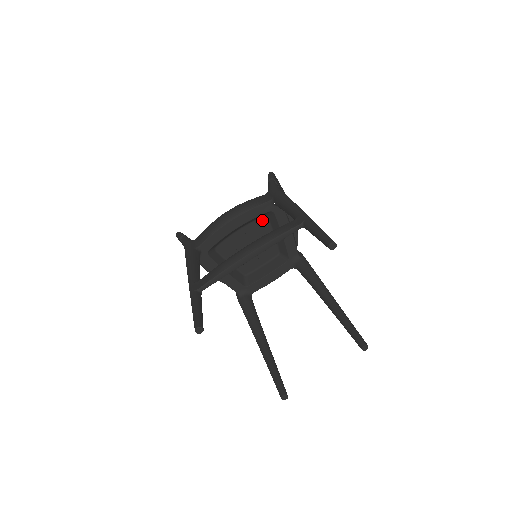
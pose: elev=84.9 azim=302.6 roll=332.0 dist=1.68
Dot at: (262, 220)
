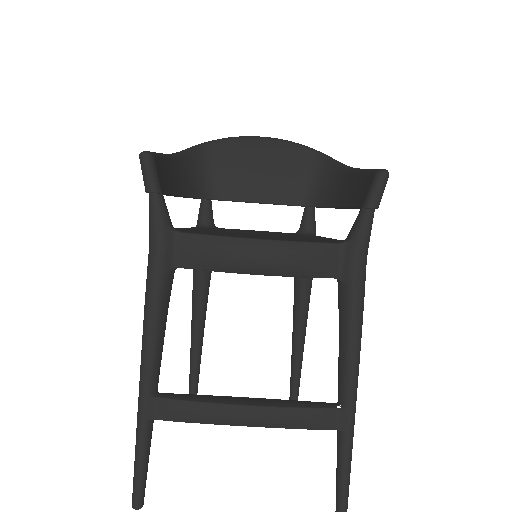
Dot at: occluded
